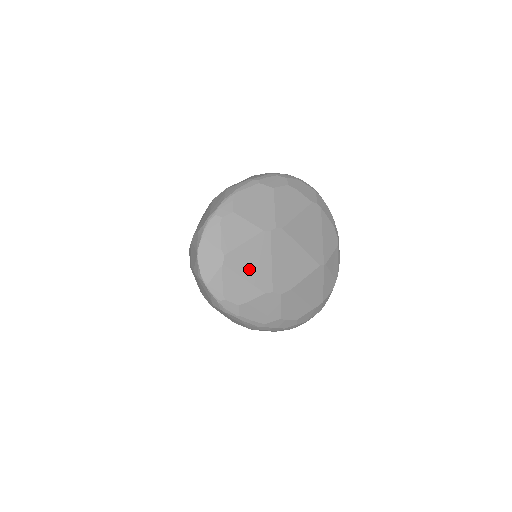
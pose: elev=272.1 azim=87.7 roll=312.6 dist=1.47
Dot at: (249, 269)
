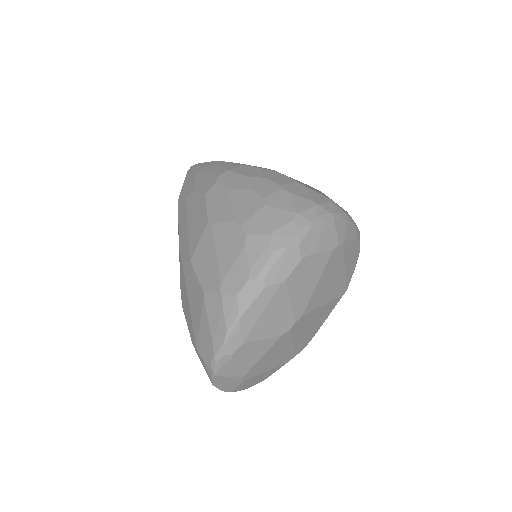
Dot at: (271, 363)
